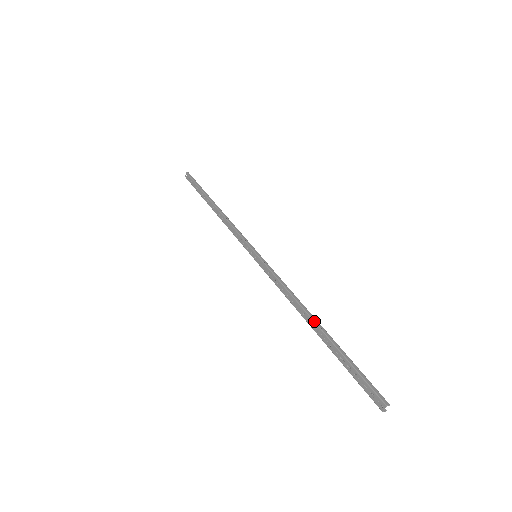
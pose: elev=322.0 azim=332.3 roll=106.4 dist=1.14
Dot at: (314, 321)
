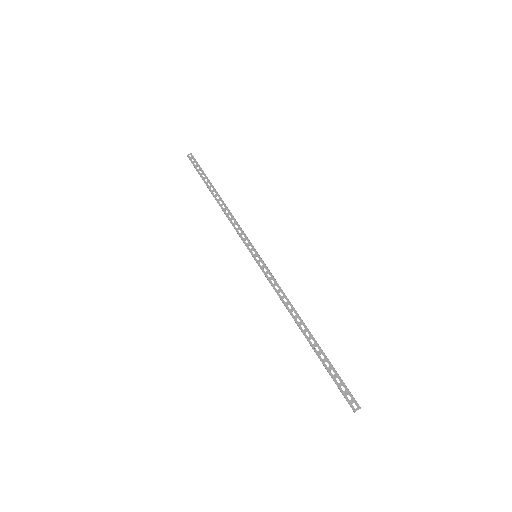
Dot at: occluded
